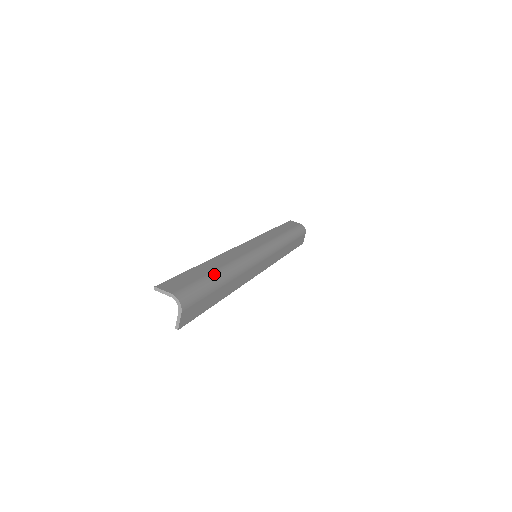
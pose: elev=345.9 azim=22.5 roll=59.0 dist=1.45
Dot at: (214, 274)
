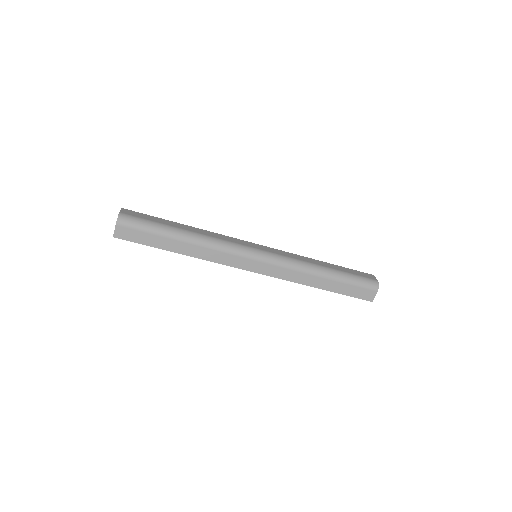
Dot at: (174, 228)
